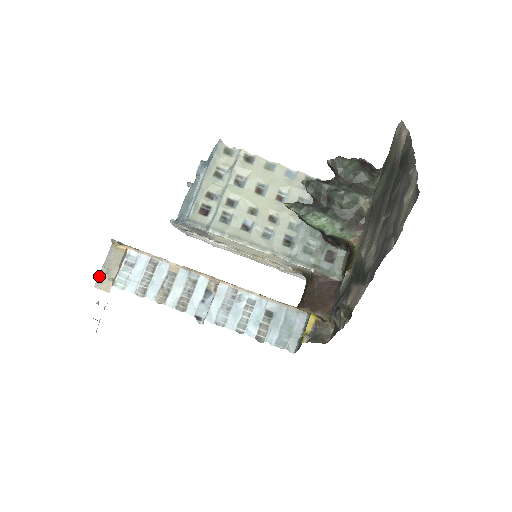
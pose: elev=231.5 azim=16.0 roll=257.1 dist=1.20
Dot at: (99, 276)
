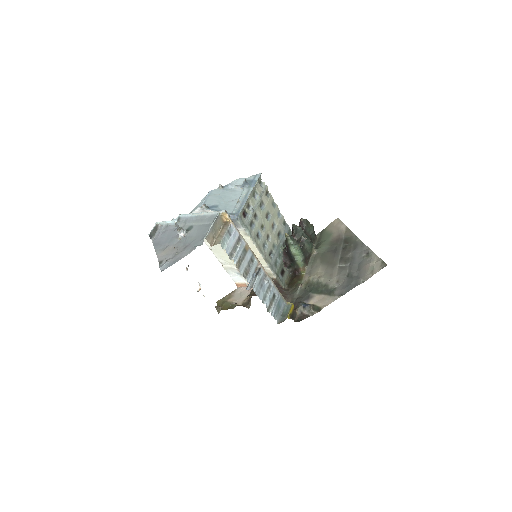
Dot at: (209, 232)
